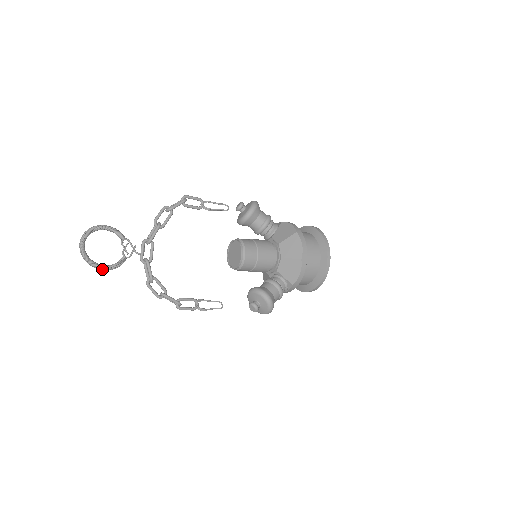
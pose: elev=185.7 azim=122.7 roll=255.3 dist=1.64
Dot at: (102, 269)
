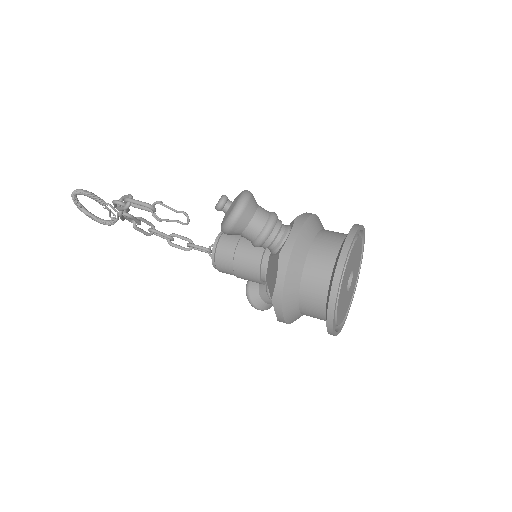
Dot at: (102, 223)
